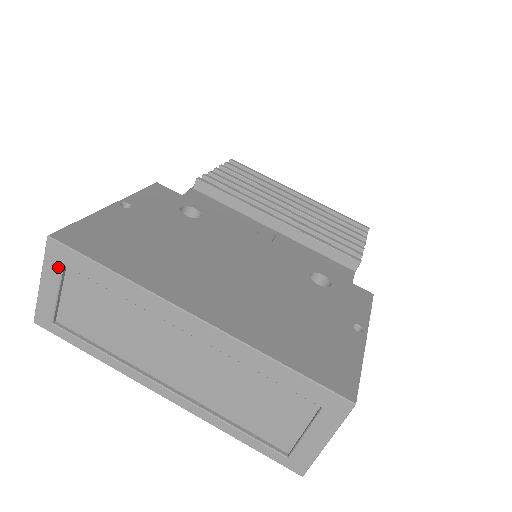
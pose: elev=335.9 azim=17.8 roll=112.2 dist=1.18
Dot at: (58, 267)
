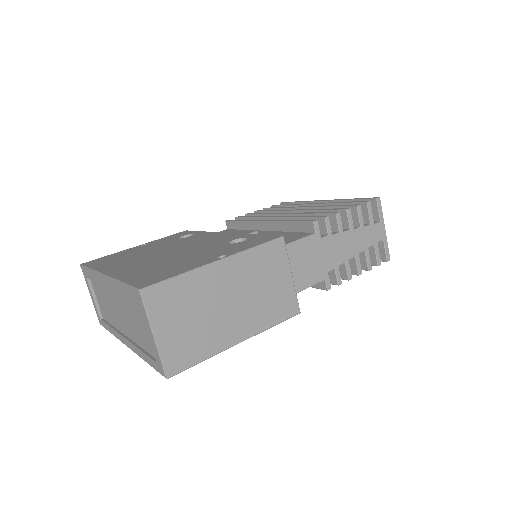
Dot at: (87, 281)
